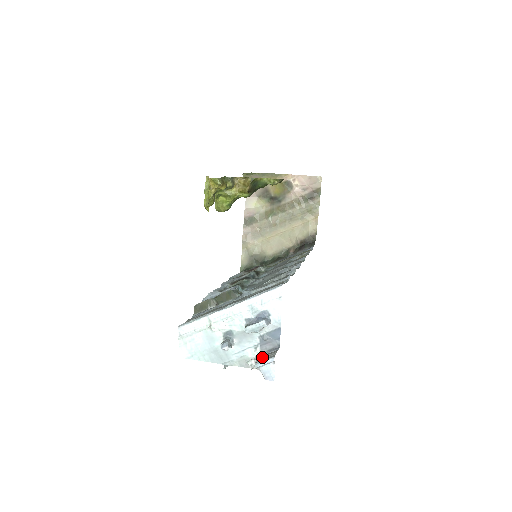
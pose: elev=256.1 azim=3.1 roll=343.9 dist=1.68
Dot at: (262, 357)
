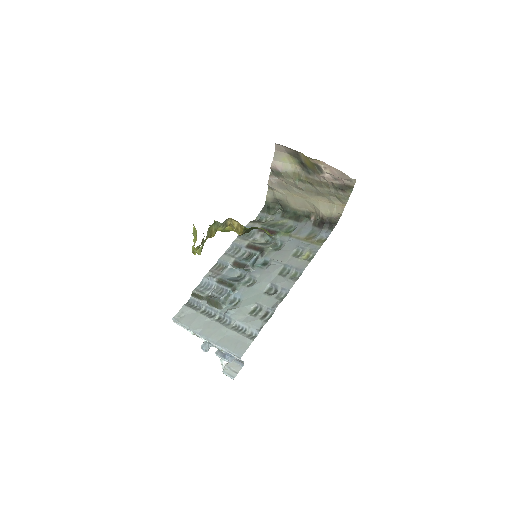
Dot at: (229, 367)
